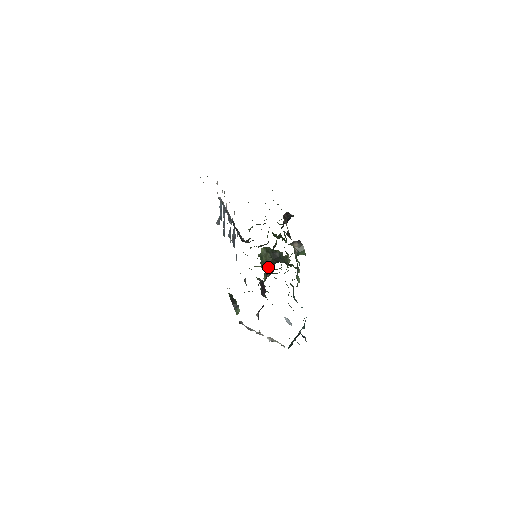
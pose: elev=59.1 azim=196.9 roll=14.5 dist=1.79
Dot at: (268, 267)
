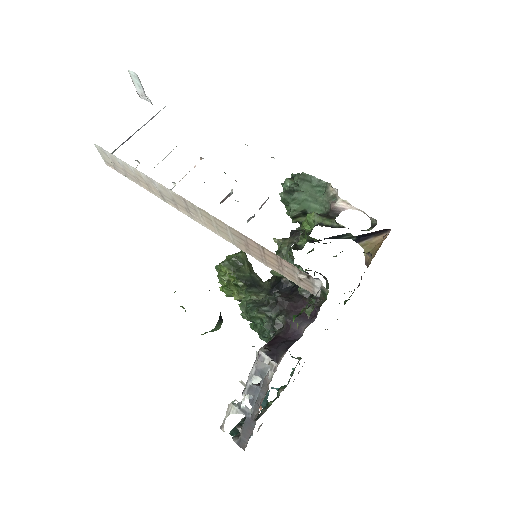
Dot at: (259, 283)
